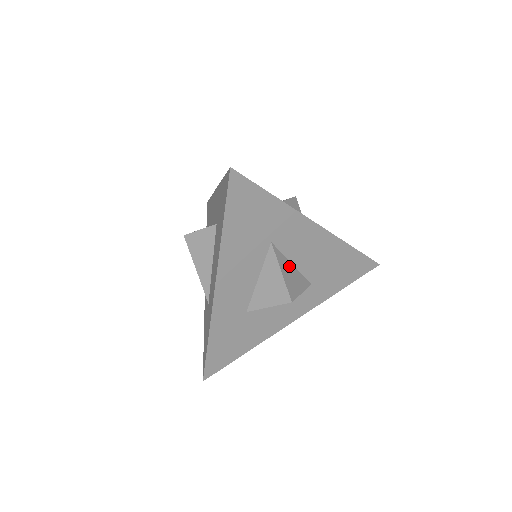
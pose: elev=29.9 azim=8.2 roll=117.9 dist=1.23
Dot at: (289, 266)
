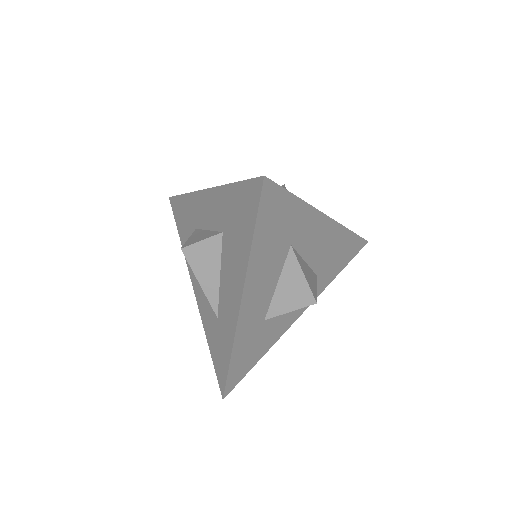
Dot at: (304, 265)
